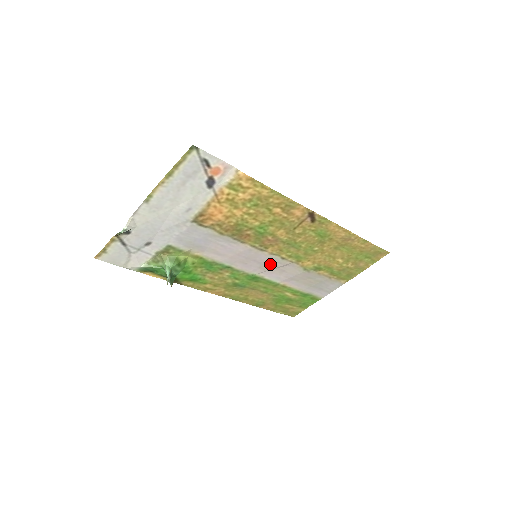
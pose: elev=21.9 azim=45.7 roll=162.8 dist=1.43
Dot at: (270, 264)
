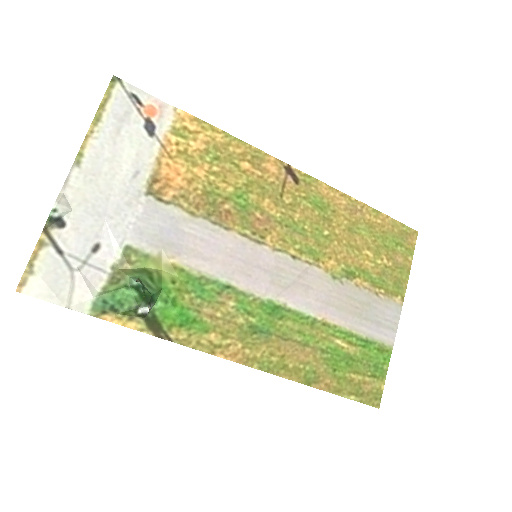
Dot at: (283, 273)
